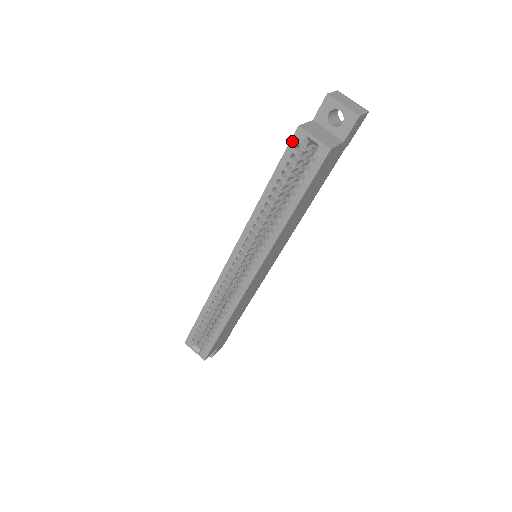
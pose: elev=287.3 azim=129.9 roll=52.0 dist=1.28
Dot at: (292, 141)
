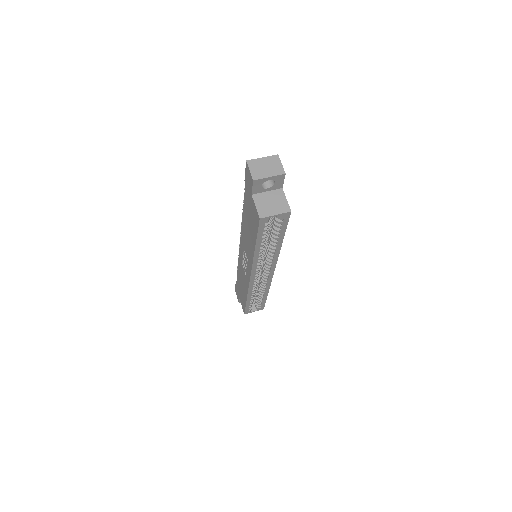
Dot at: (260, 225)
